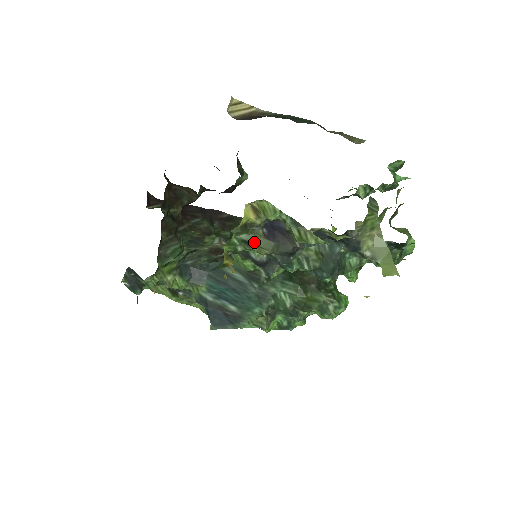
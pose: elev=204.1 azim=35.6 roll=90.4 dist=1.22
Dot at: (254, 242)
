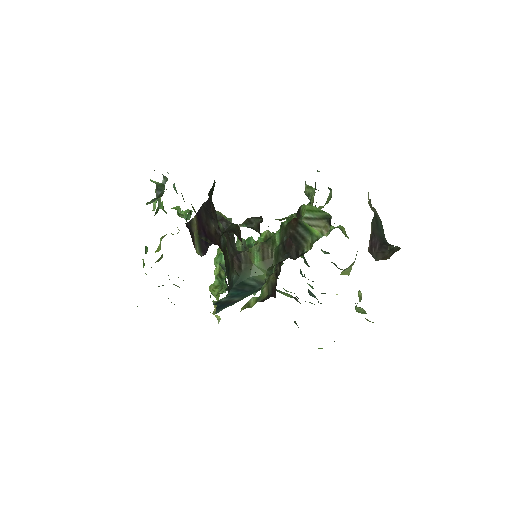
Dot at: occluded
